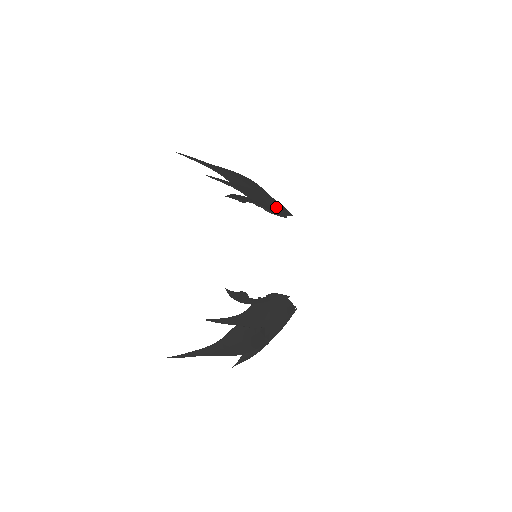
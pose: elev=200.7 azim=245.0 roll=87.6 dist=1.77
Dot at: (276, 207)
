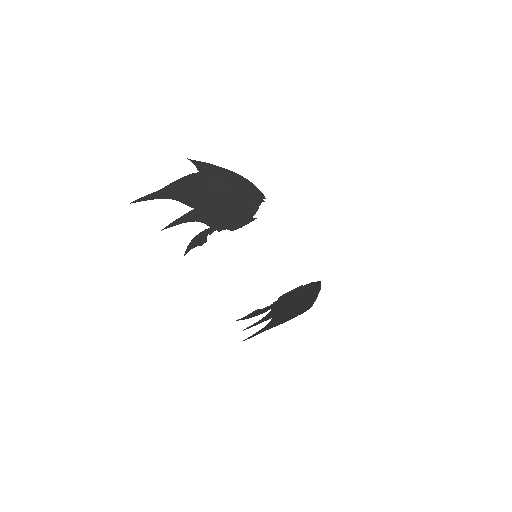
Dot at: (240, 211)
